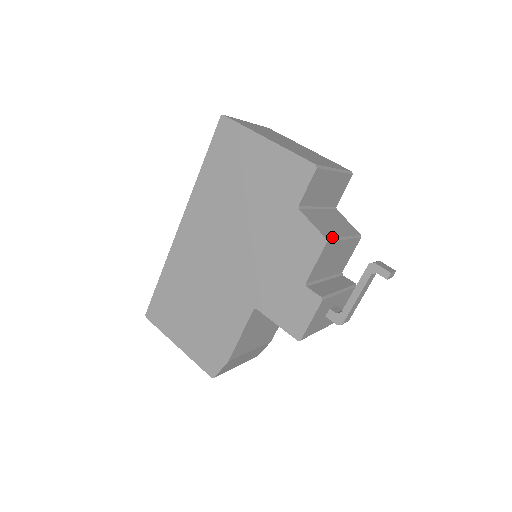
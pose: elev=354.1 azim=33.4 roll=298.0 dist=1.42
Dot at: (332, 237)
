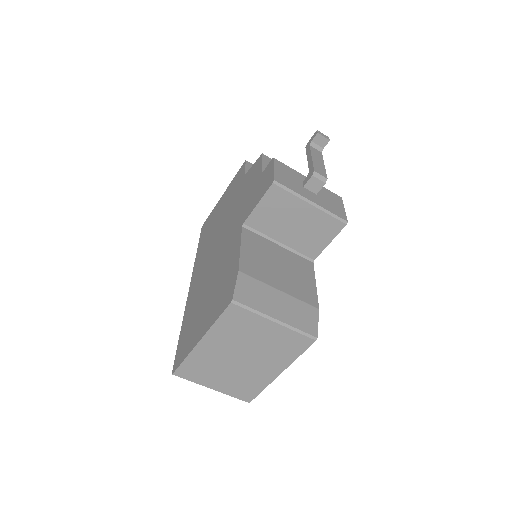
Dot at: occluded
